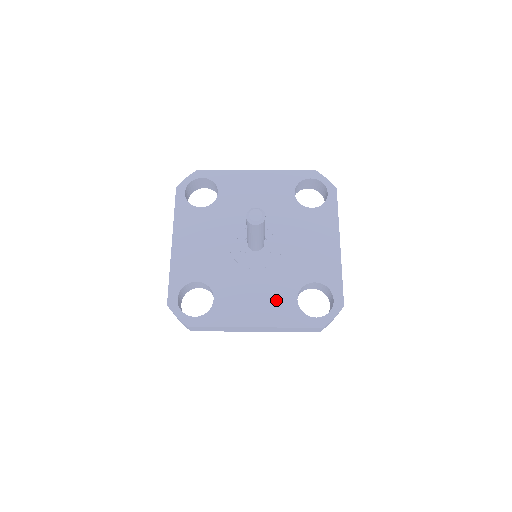
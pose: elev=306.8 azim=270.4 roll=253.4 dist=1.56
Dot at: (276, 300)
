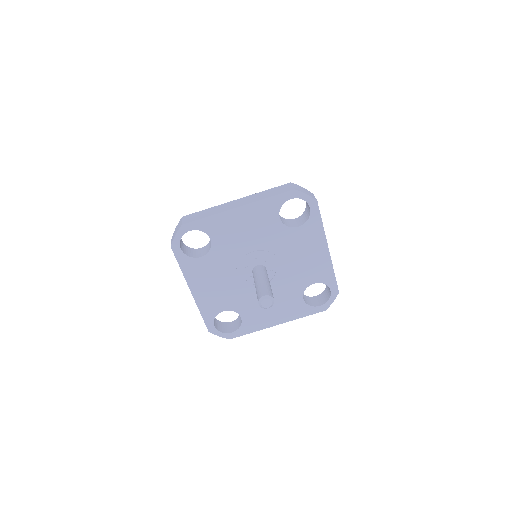
Dot at: (288, 304)
